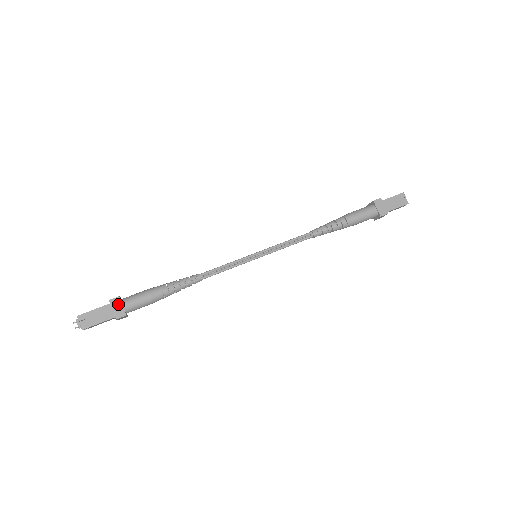
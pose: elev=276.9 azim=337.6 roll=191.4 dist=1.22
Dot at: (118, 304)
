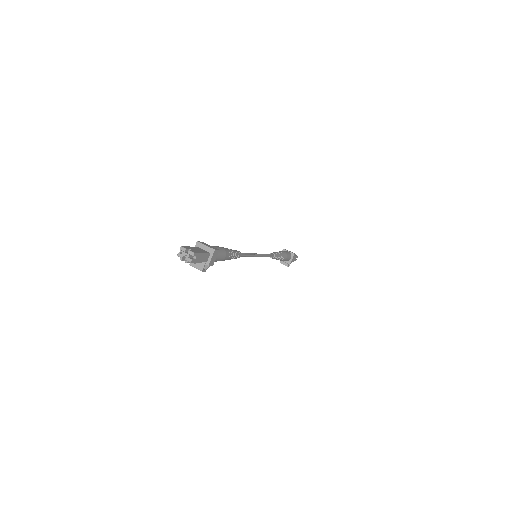
Dot at: (206, 244)
